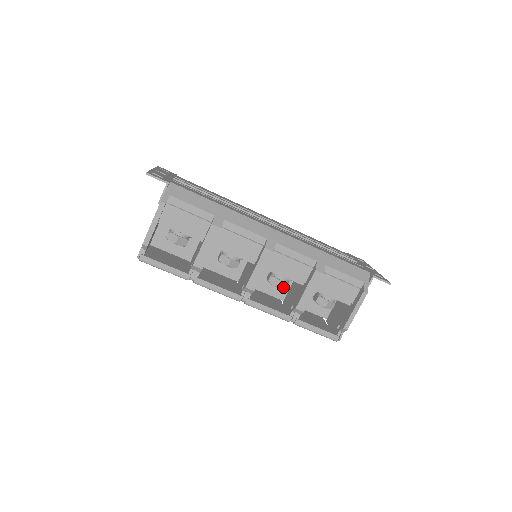
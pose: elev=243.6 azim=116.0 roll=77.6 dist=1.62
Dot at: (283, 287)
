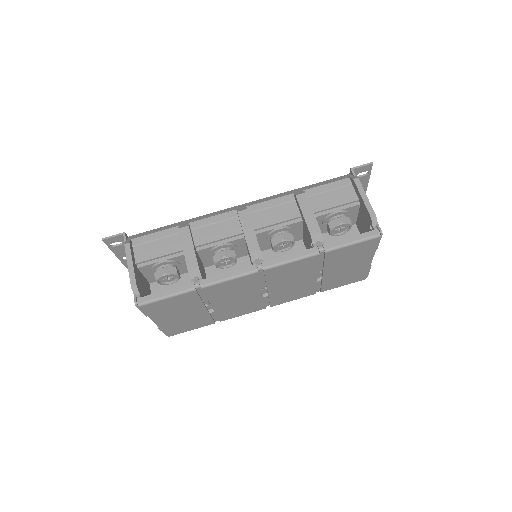
Dot at: (289, 239)
